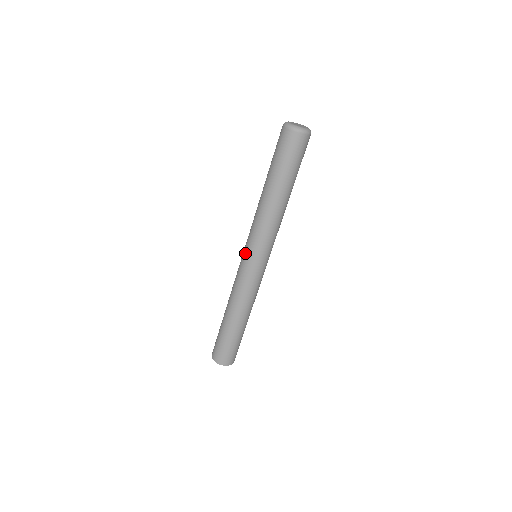
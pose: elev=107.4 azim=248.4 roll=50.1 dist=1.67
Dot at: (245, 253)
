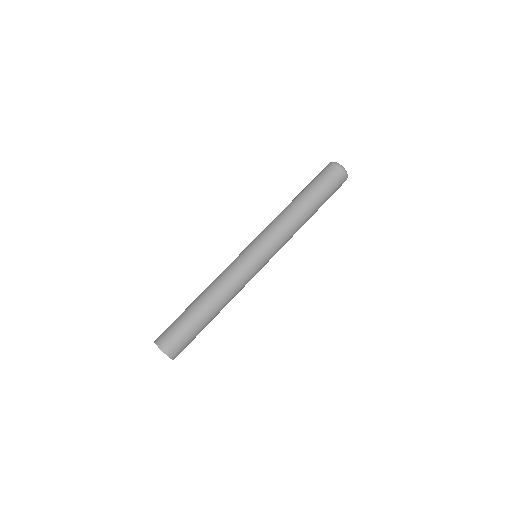
Dot at: occluded
